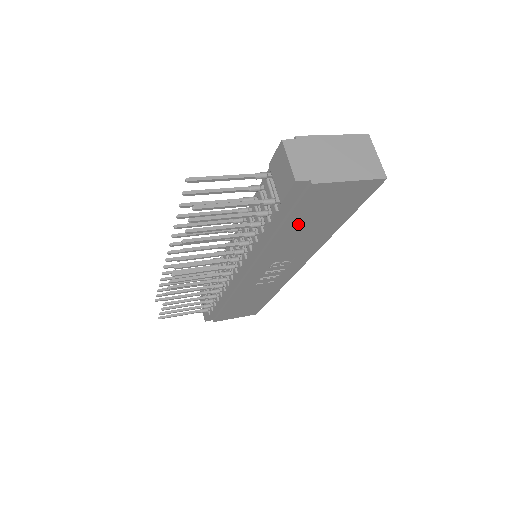
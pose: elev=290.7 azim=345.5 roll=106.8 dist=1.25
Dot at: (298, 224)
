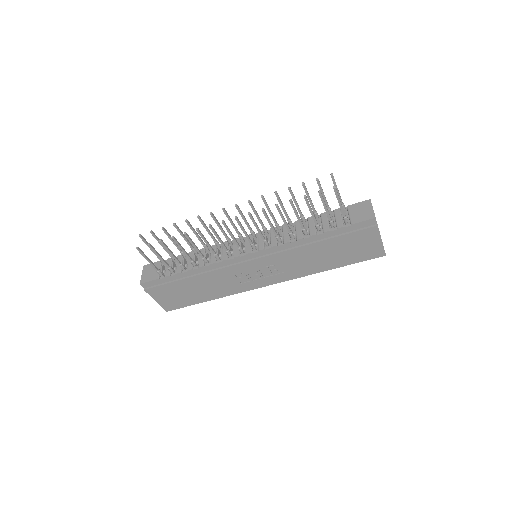
Dot at: (332, 246)
